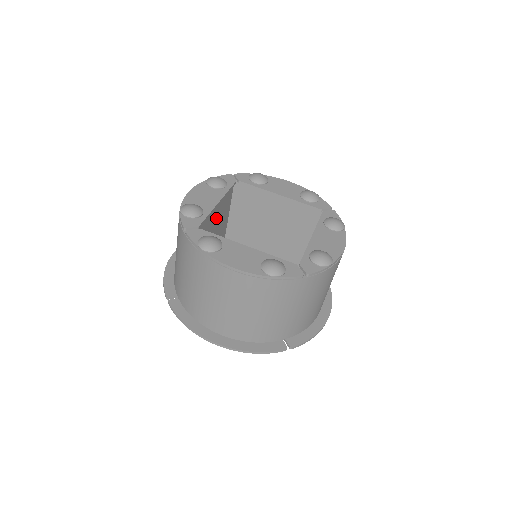
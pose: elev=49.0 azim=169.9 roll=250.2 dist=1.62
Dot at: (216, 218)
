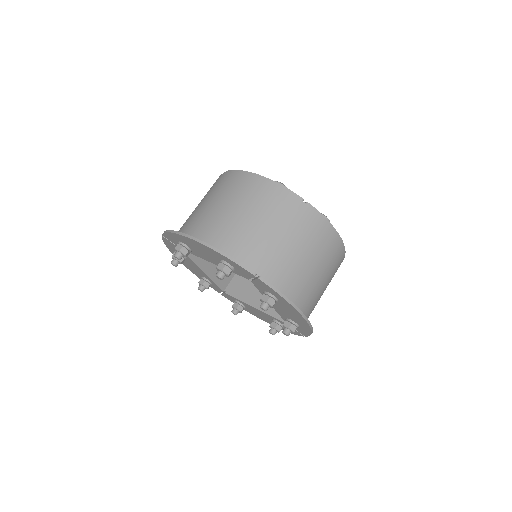
Dot at: occluded
